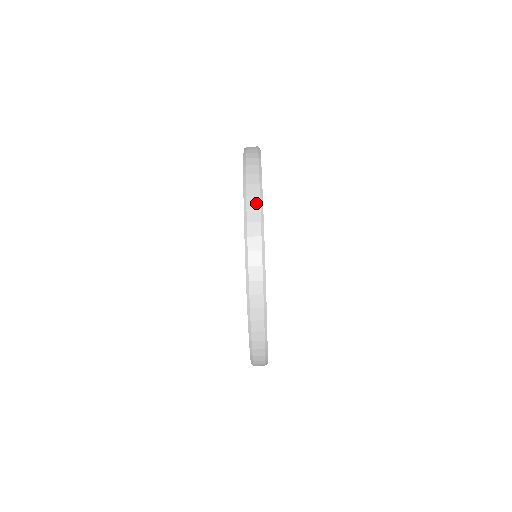
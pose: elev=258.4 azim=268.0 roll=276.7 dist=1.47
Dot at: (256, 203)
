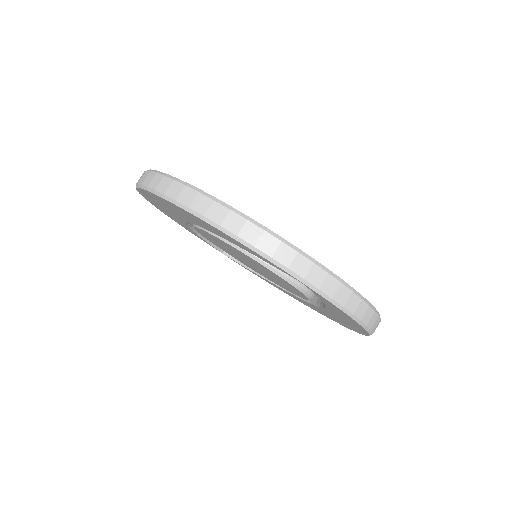
Dot at: (237, 220)
